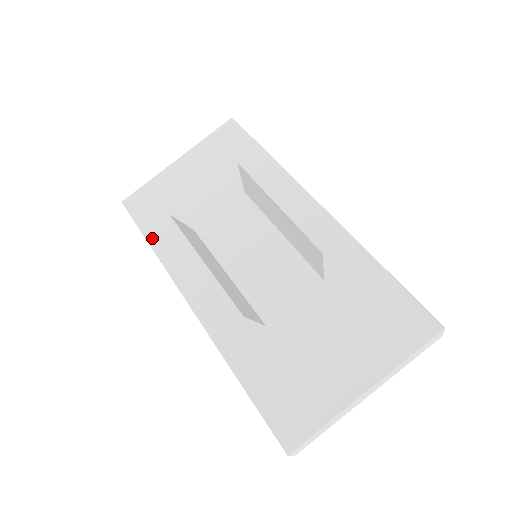
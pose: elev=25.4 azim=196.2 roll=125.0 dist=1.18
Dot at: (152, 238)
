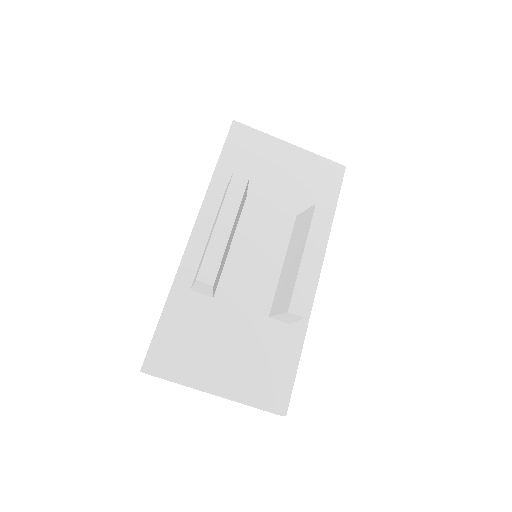
Dot at: (221, 166)
